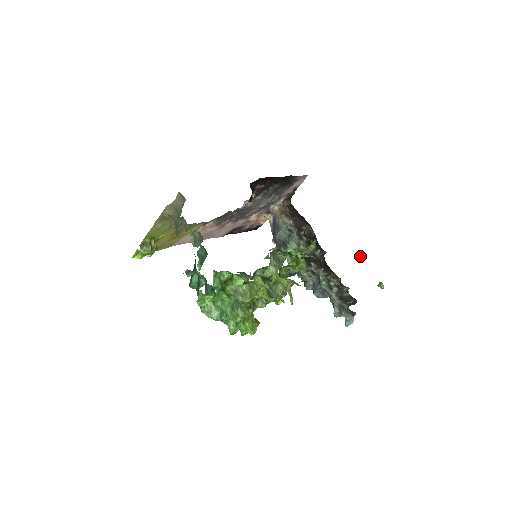
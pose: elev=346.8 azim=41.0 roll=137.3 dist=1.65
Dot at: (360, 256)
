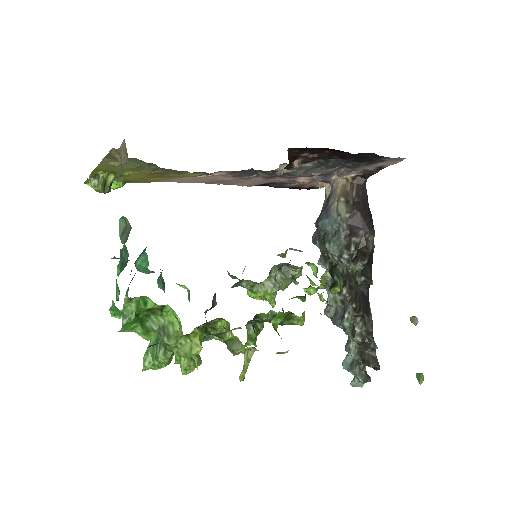
Dot at: (414, 321)
